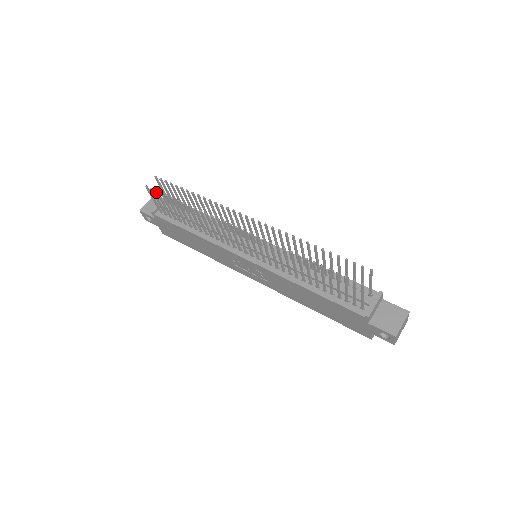
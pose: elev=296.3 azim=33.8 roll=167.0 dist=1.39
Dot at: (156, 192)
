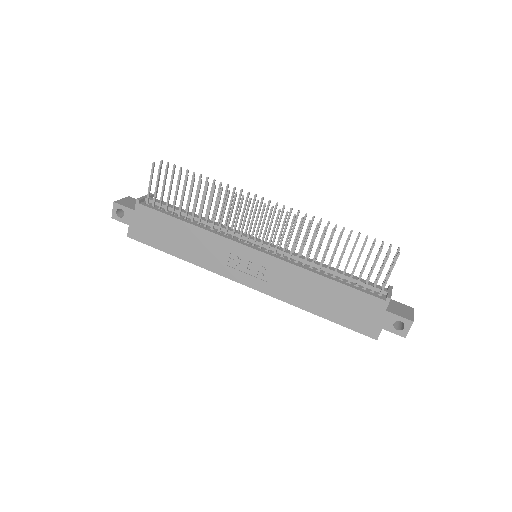
Dot at: (166, 169)
